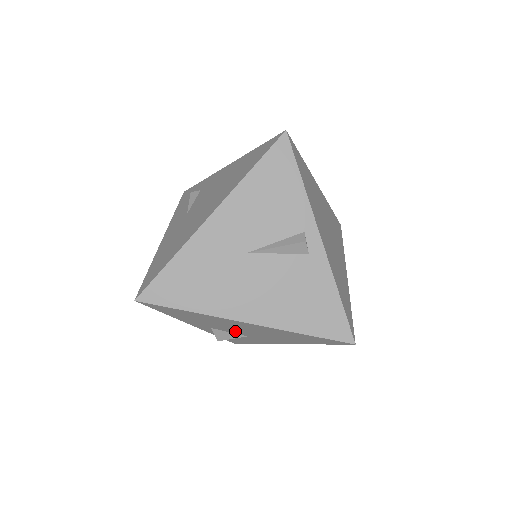
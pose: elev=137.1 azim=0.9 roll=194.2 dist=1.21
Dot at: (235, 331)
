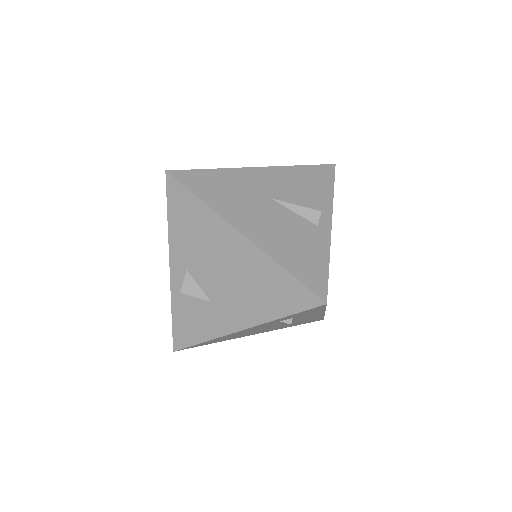
Dot at: (208, 279)
